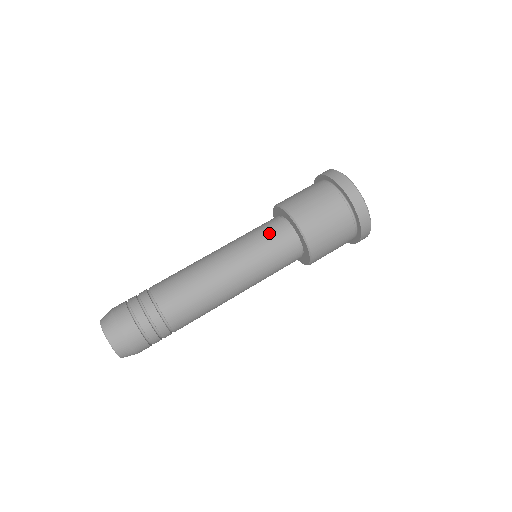
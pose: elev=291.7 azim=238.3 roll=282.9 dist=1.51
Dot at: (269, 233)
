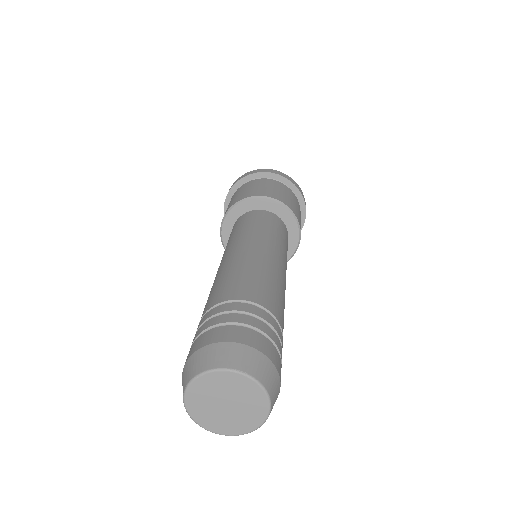
Dot at: (232, 230)
